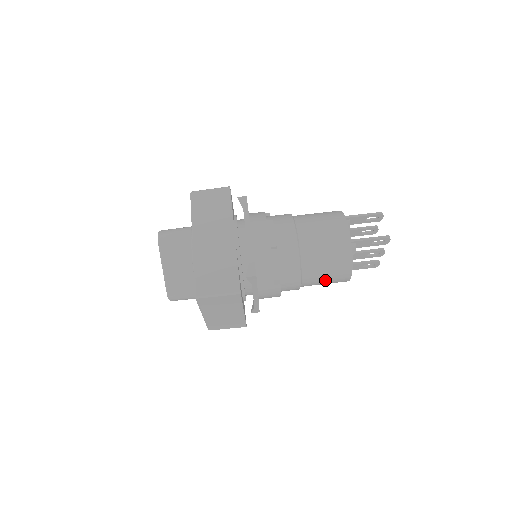
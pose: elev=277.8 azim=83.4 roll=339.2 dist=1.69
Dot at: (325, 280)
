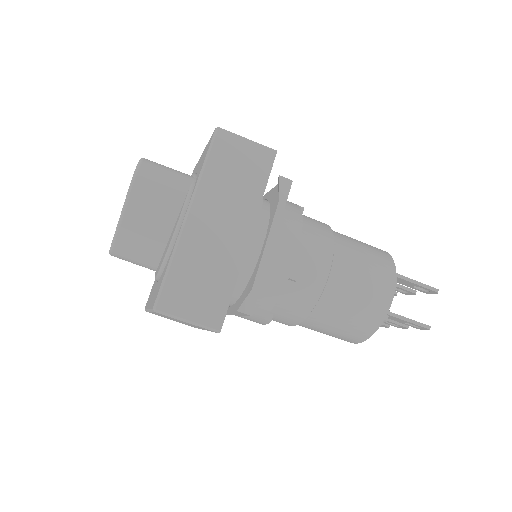
Dot at: (324, 333)
